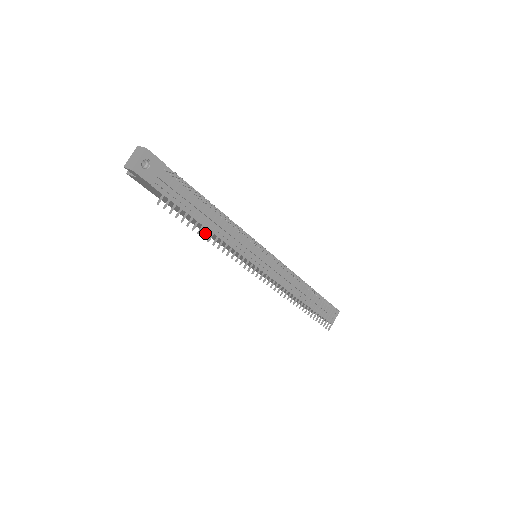
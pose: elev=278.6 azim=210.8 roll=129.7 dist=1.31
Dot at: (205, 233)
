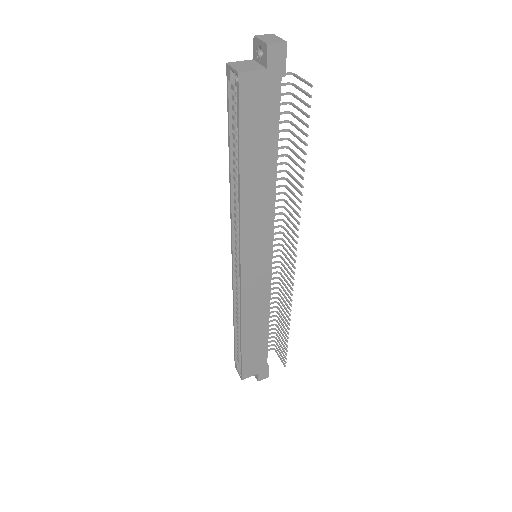
Dot at: (303, 159)
